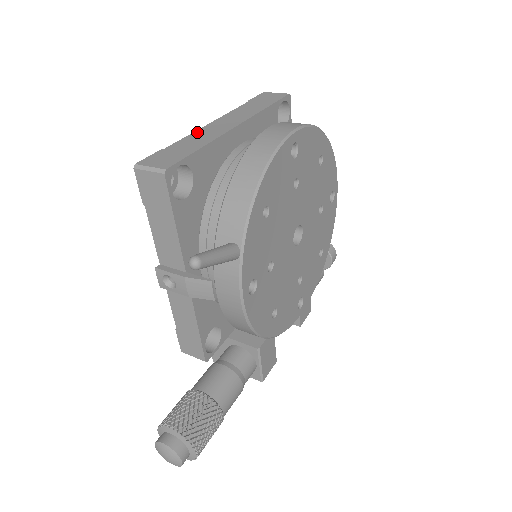
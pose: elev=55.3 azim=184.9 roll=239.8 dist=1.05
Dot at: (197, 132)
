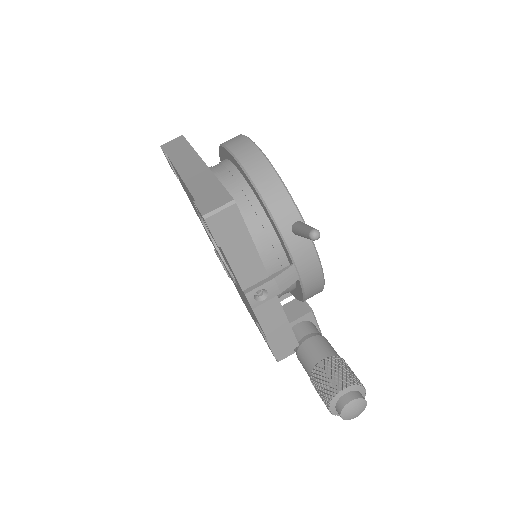
Dot at: (188, 182)
